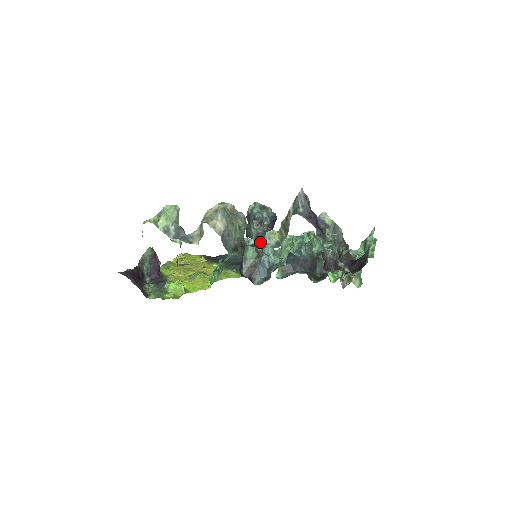
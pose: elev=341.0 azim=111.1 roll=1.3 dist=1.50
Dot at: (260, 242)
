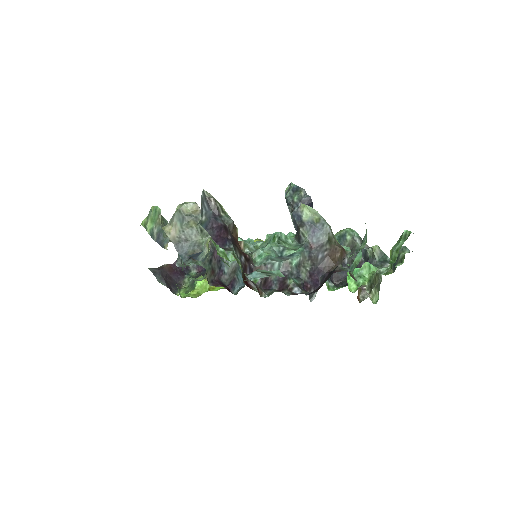
Dot at: occluded
